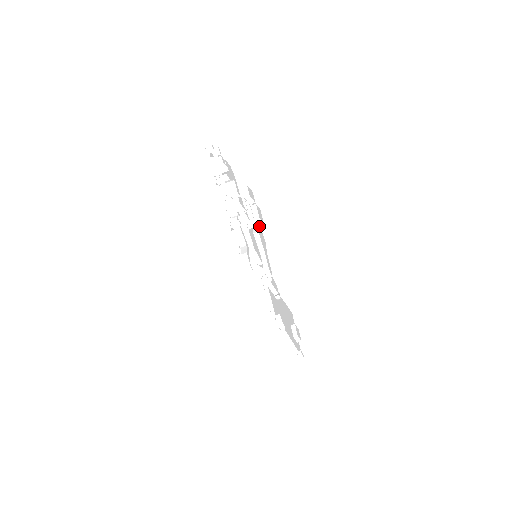
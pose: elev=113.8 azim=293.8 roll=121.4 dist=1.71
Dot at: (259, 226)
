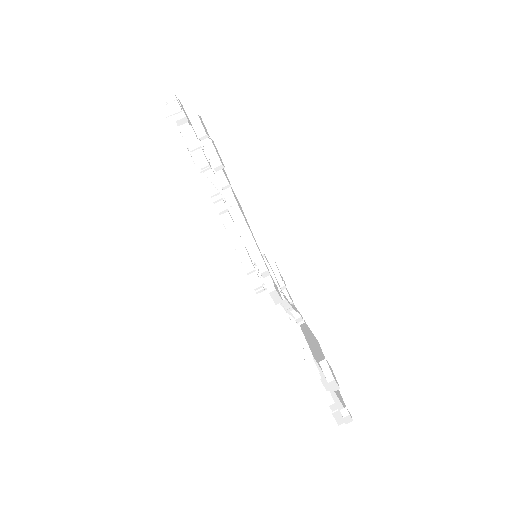
Dot at: (230, 184)
